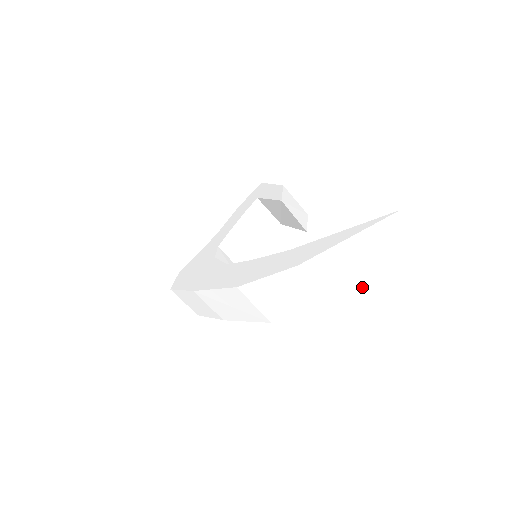
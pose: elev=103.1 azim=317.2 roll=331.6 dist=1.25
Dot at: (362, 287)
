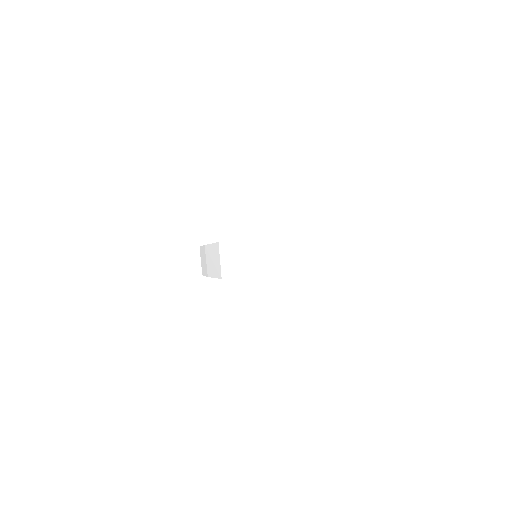
Dot at: (270, 273)
